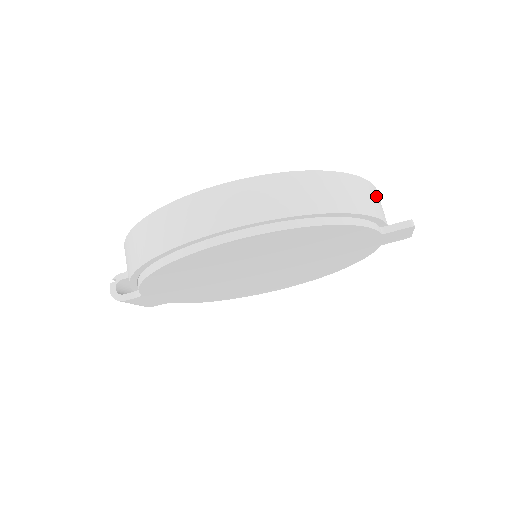
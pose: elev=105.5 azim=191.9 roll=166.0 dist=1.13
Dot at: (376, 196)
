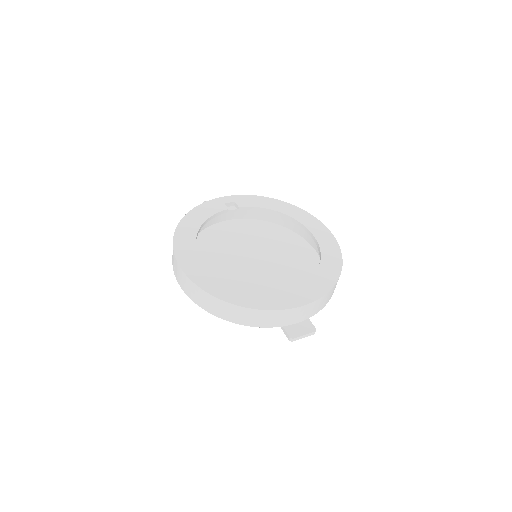
Dot at: (274, 316)
